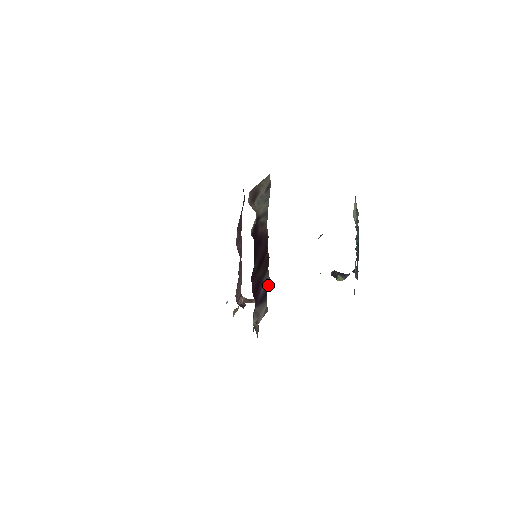
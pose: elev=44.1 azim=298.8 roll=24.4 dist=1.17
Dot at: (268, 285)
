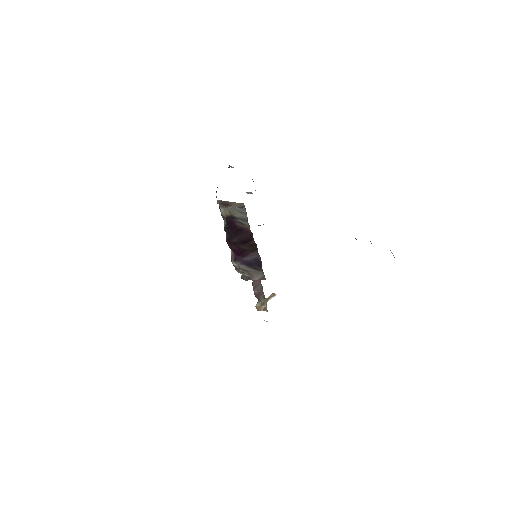
Dot at: (258, 260)
